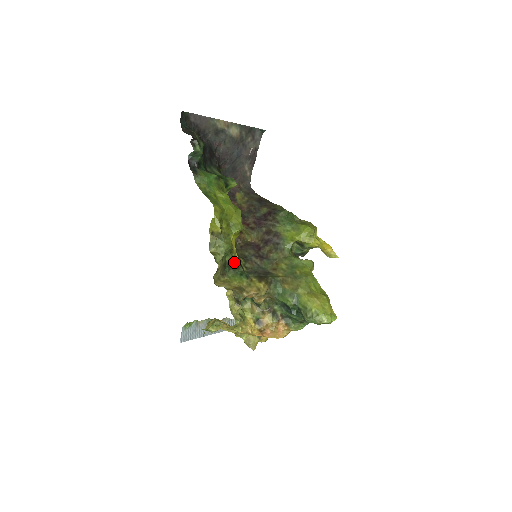
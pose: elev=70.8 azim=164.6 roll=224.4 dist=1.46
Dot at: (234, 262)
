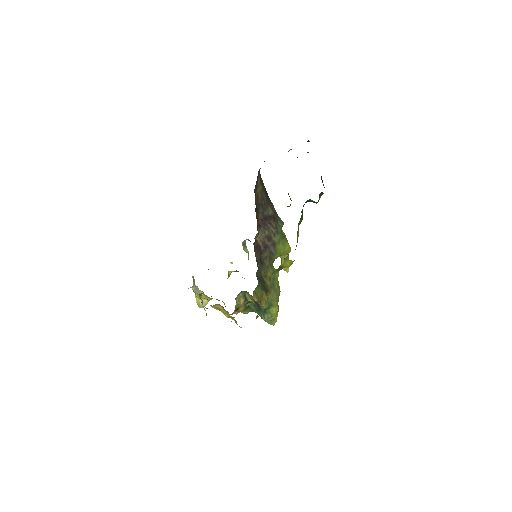
Dot at: occluded
